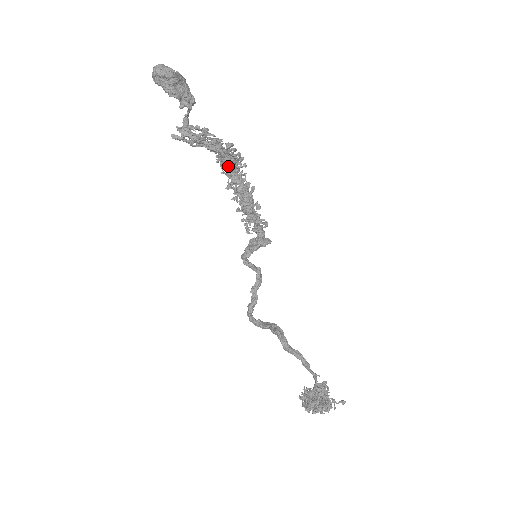
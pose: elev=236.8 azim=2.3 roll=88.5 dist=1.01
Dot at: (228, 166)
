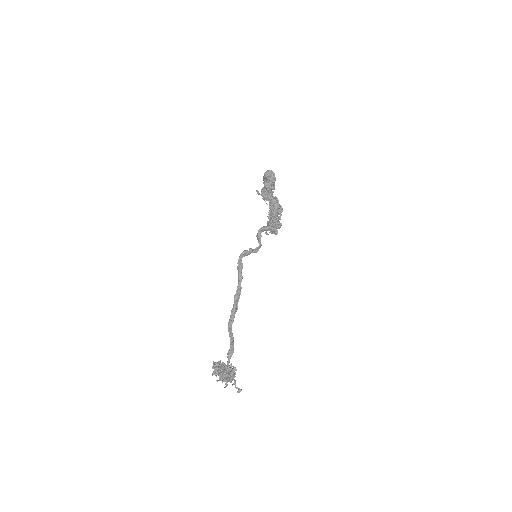
Dot at: (275, 208)
